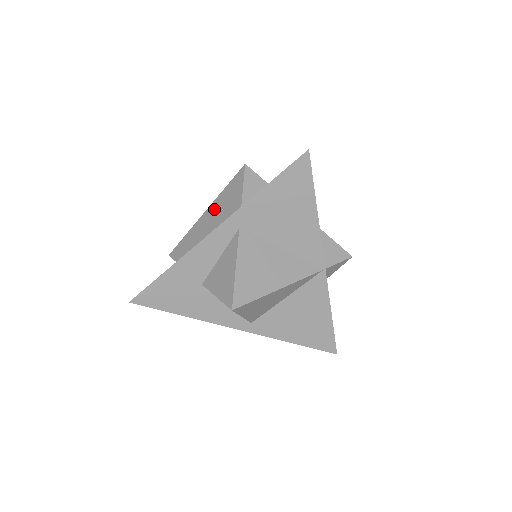
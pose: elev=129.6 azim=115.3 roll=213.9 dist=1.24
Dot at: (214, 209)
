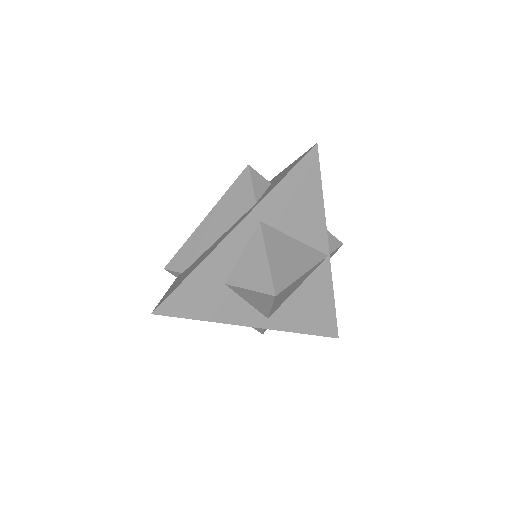
Dot at: (219, 211)
